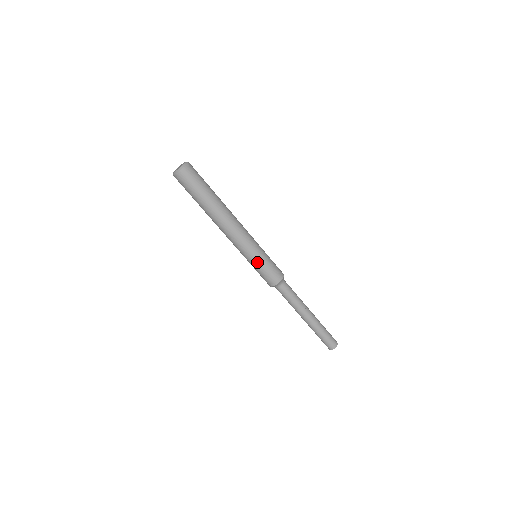
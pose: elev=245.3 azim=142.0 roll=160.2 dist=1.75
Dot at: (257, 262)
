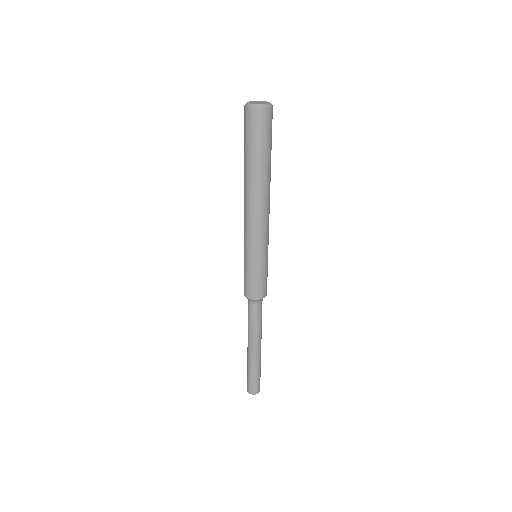
Dot at: (263, 263)
